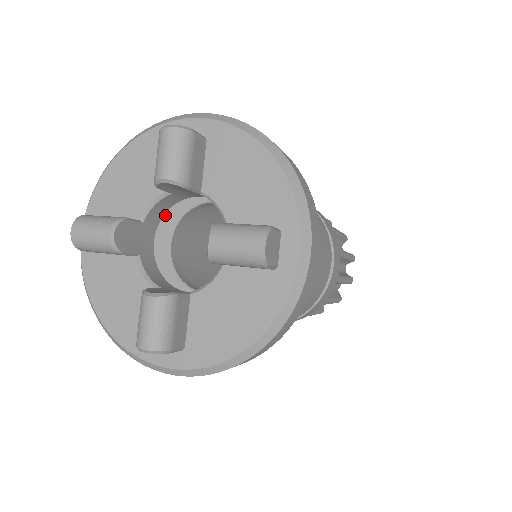
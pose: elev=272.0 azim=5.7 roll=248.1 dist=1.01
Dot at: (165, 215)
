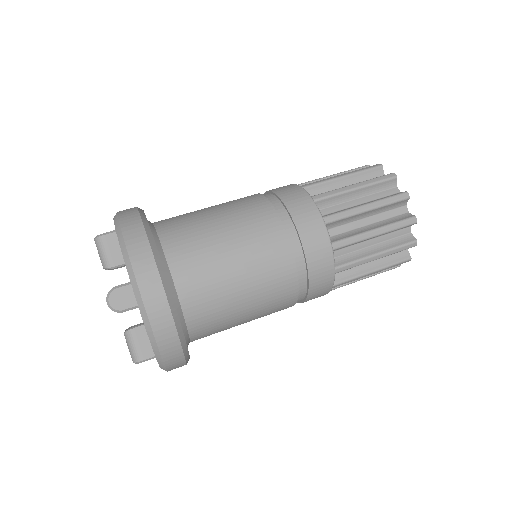
Dot at: occluded
